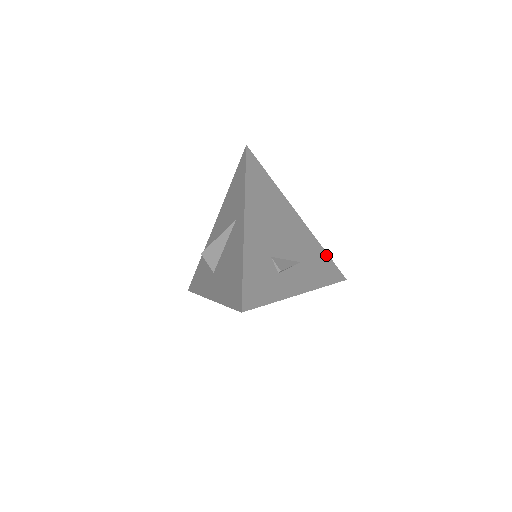
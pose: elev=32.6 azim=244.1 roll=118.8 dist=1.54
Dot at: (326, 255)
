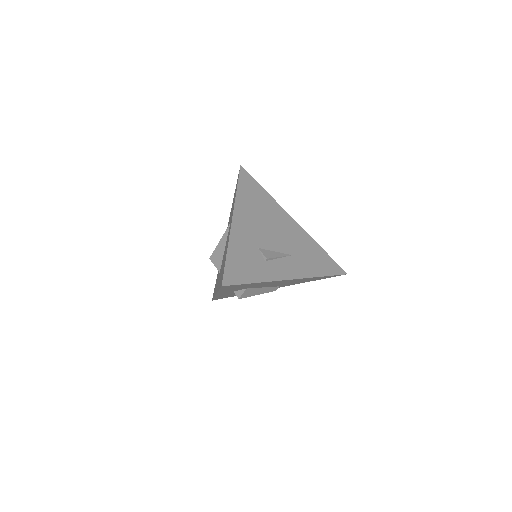
Dot at: (323, 252)
